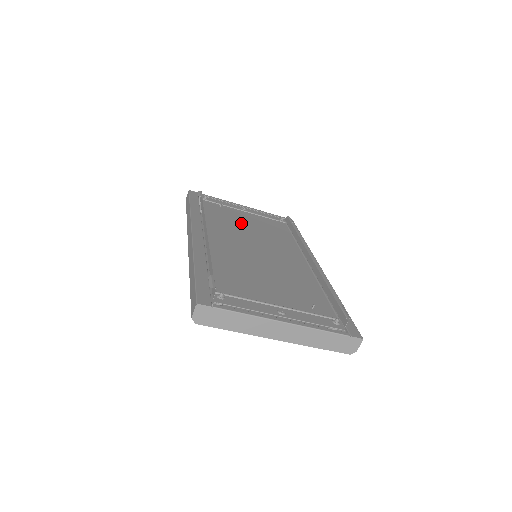
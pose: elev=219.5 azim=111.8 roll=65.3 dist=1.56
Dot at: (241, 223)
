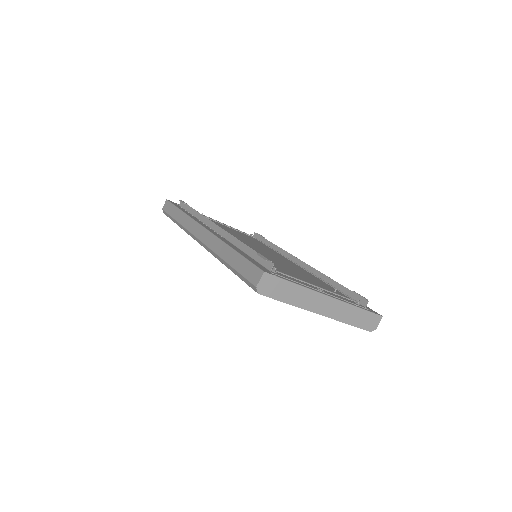
Dot at: (228, 230)
